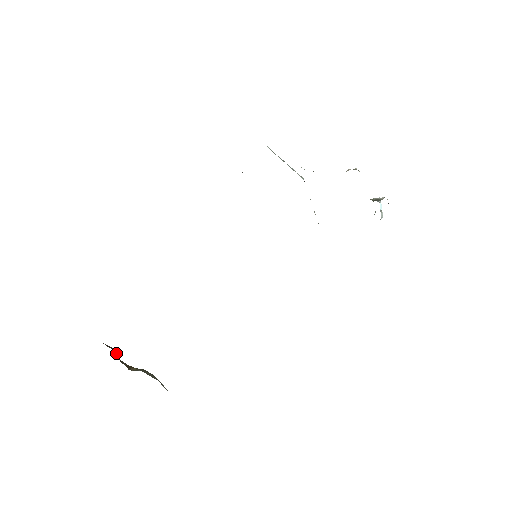
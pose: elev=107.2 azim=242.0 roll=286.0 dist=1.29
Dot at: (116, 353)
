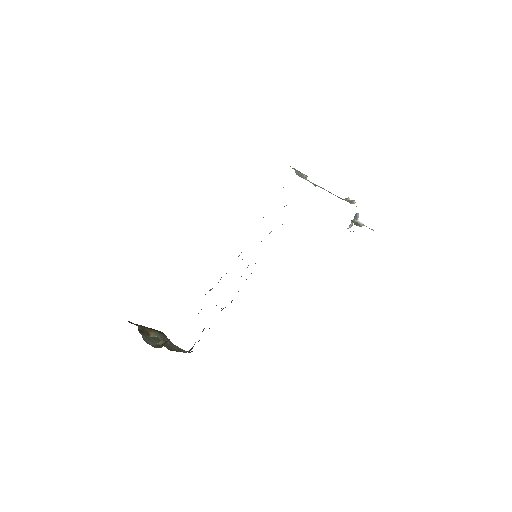
Dot at: (145, 333)
